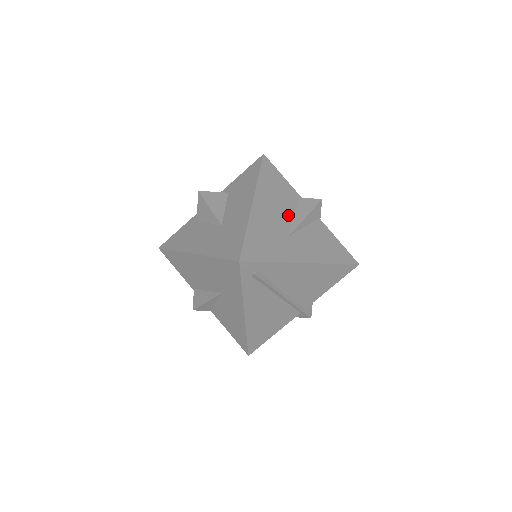
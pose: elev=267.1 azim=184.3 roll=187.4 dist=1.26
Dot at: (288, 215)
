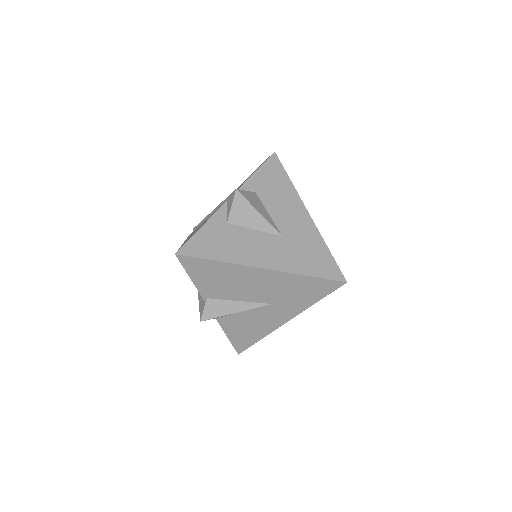
Dot at: occluded
